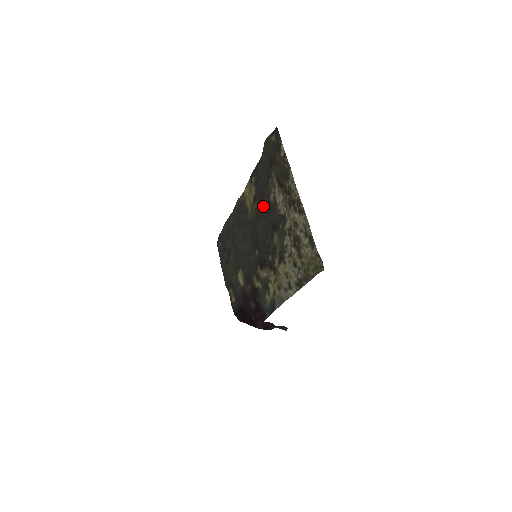
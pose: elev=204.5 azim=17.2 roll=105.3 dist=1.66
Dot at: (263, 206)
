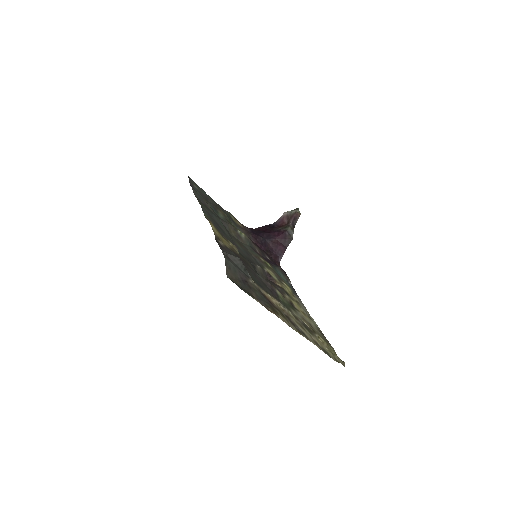
Dot at: (250, 271)
